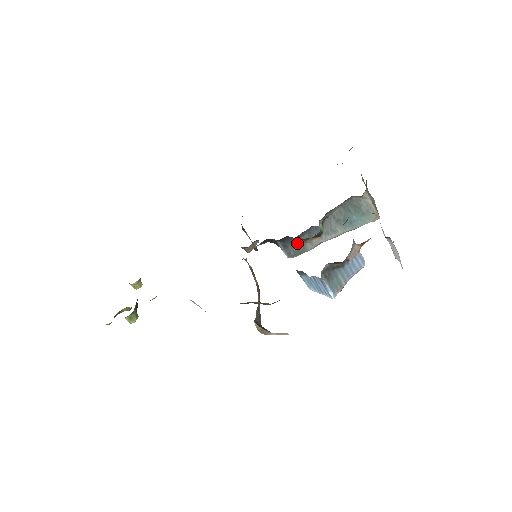
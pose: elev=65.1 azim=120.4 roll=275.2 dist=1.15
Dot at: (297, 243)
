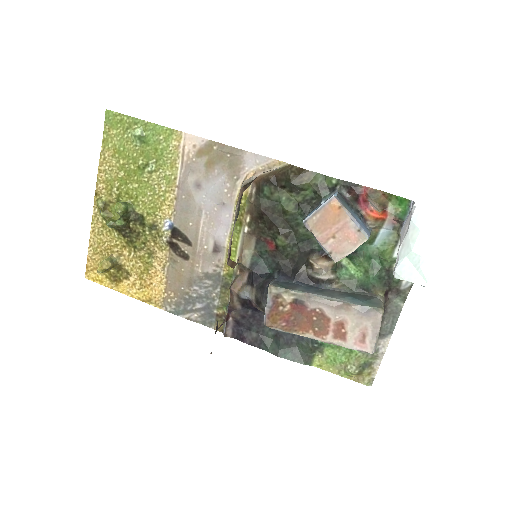
Dot at: (290, 285)
